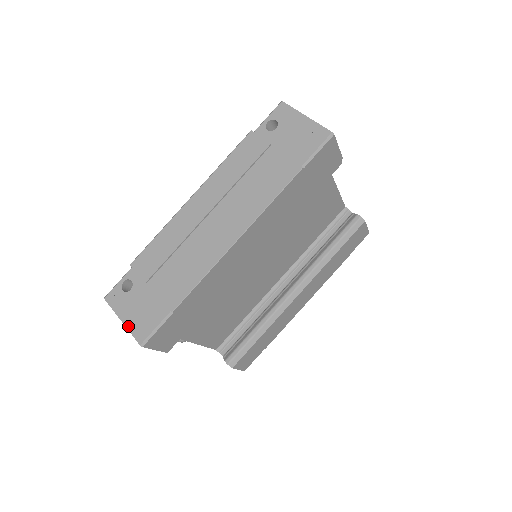
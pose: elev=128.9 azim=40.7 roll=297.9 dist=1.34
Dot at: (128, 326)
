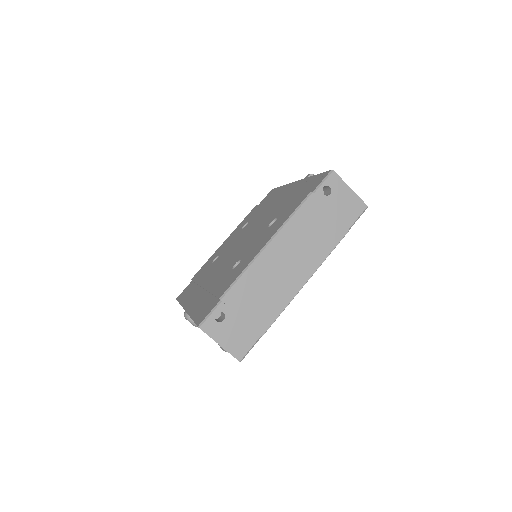
Dot at: (227, 349)
